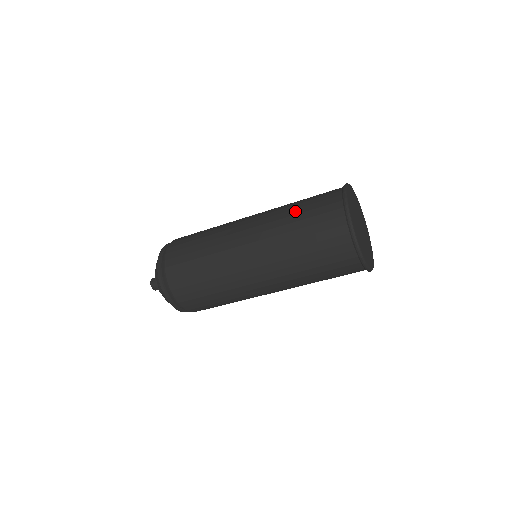
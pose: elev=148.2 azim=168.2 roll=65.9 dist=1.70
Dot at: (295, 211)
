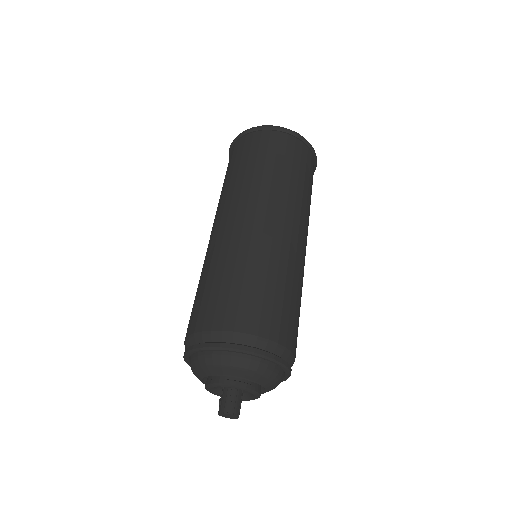
Dot at: (234, 174)
